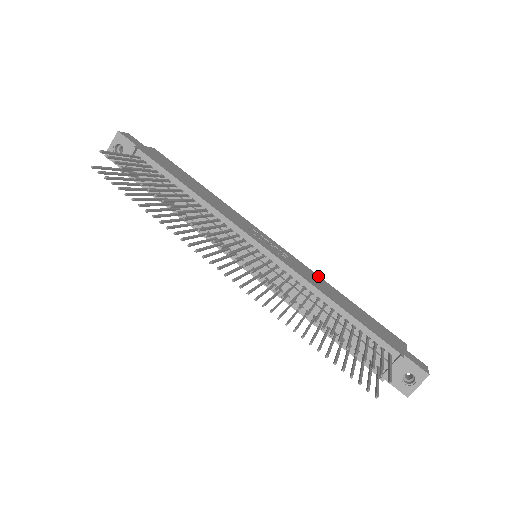
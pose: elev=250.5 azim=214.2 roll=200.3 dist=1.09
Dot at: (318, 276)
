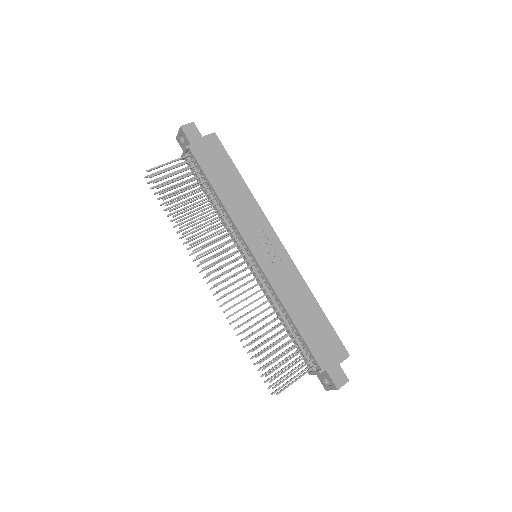
Dot at: (303, 282)
